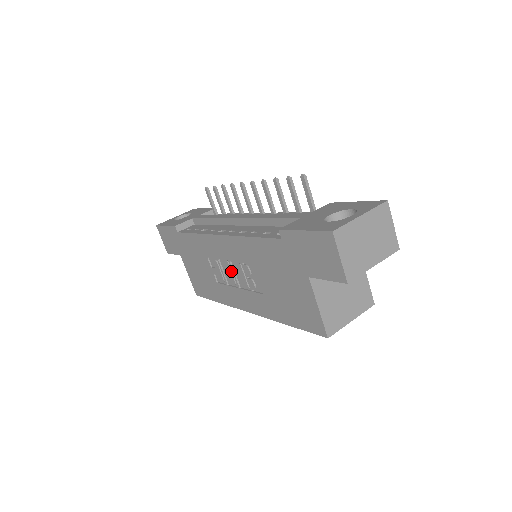
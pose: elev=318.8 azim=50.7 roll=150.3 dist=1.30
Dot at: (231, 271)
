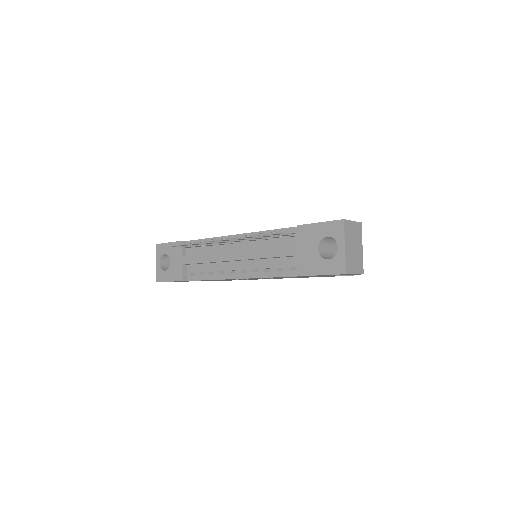
Dot at: occluded
